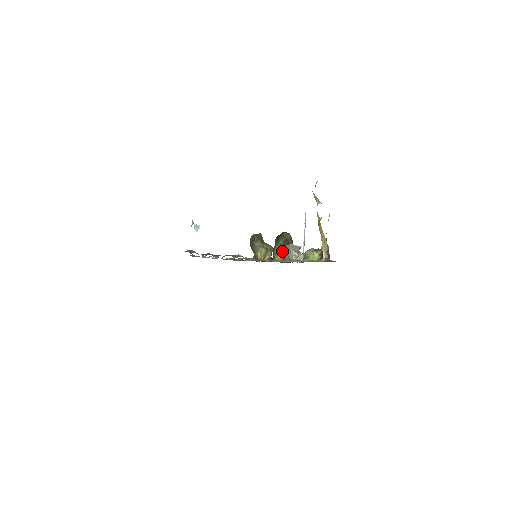
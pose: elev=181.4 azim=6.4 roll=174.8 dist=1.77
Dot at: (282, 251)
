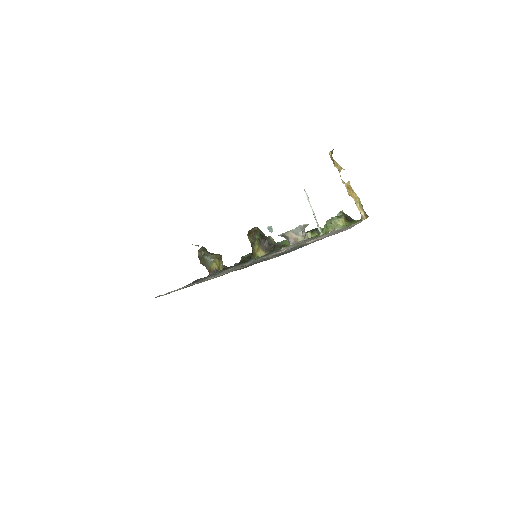
Dot at: (262, 245)
